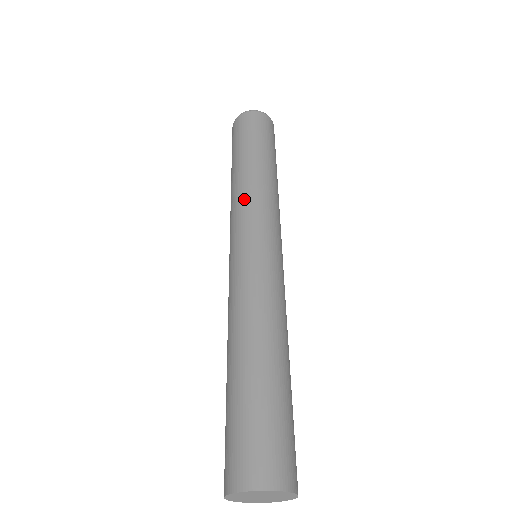
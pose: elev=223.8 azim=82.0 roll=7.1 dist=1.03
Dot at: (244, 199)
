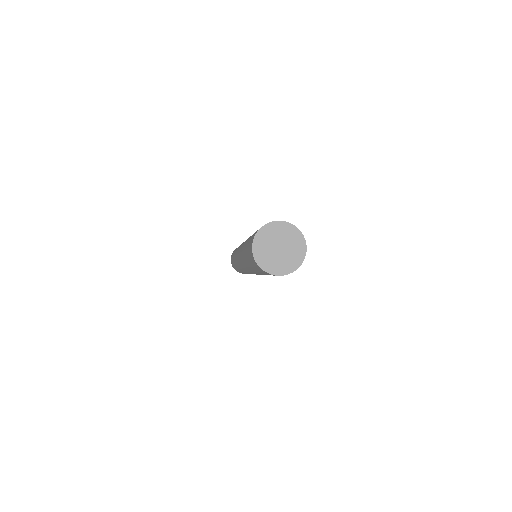
Dot at: (236, 251)
